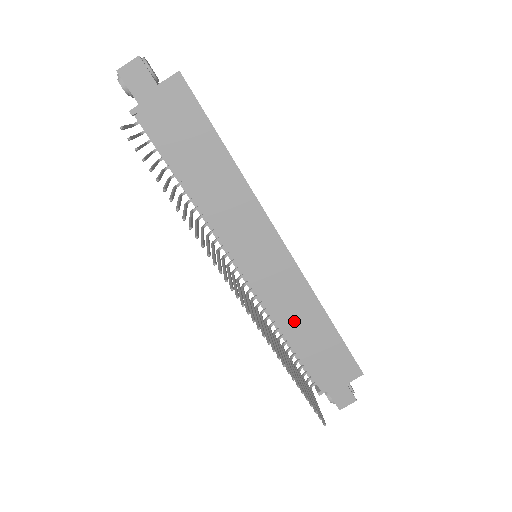
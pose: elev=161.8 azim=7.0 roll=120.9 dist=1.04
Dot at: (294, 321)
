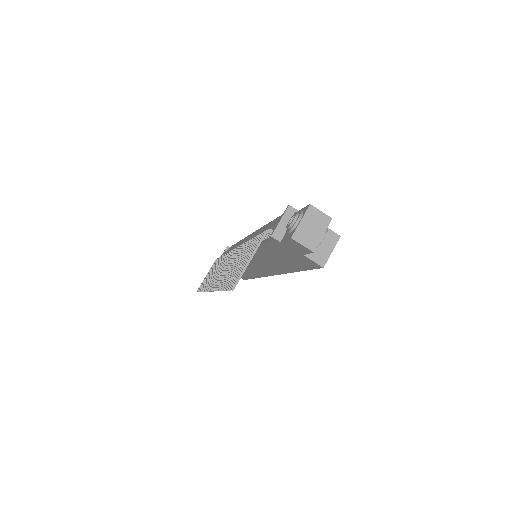
Dot at: occluded
